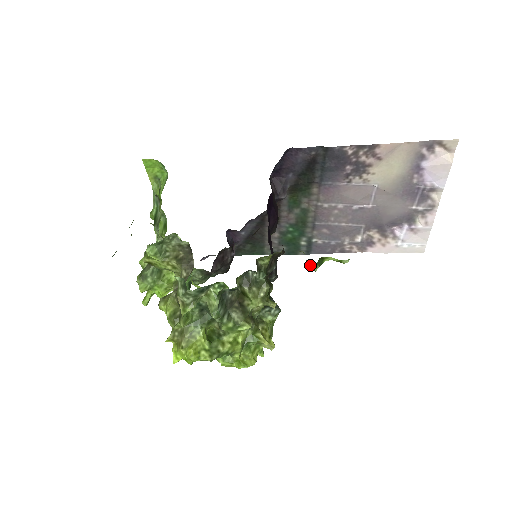
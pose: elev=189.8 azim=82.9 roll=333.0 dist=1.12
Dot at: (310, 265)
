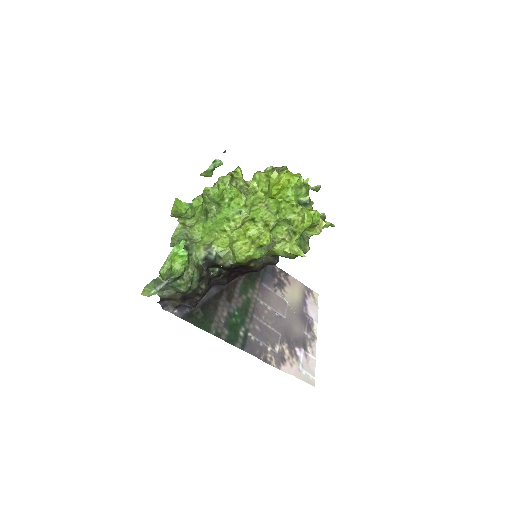
Dot at: (322, 215)
